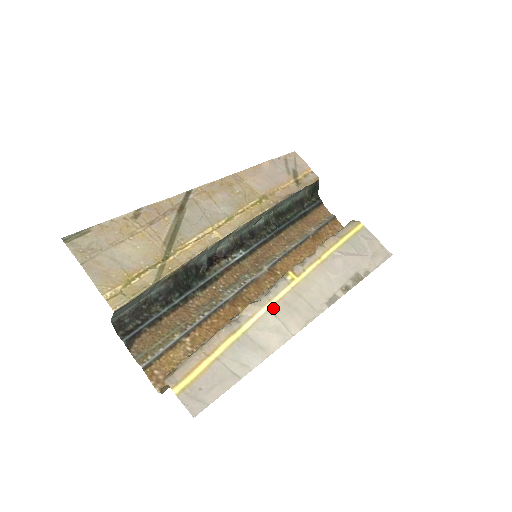
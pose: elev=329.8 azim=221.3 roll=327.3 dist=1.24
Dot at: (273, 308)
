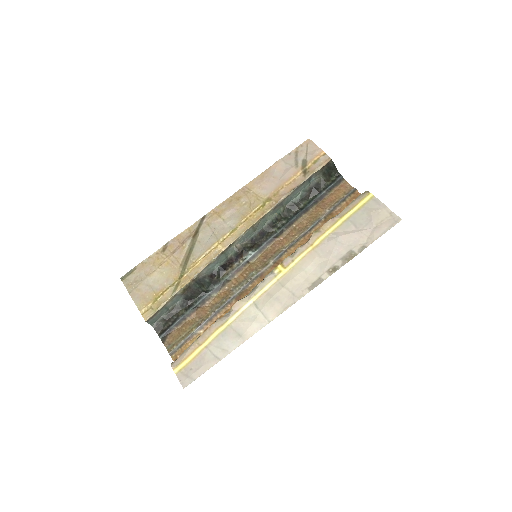
Dot at: (257, 301)
